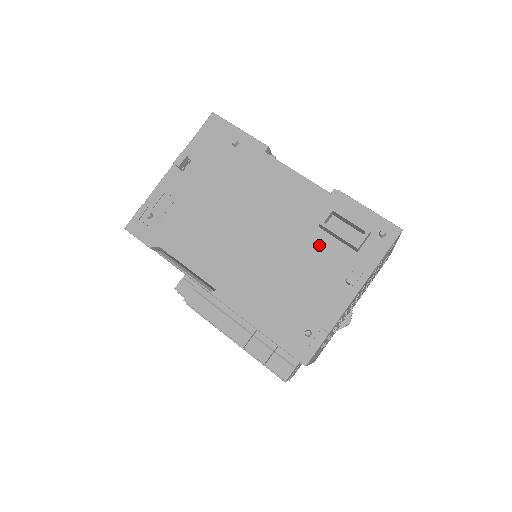
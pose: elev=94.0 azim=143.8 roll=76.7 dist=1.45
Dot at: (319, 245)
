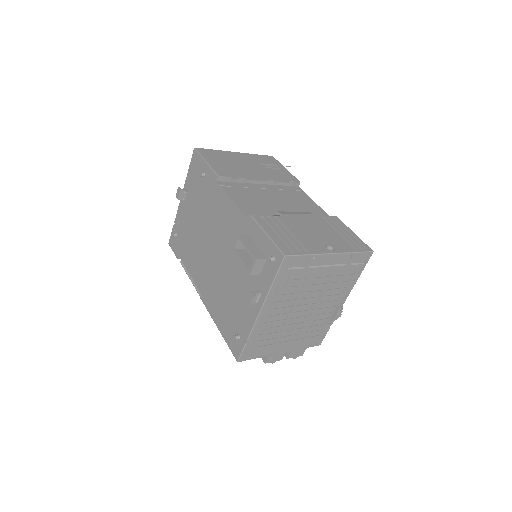
Dot at: (242, 265)
